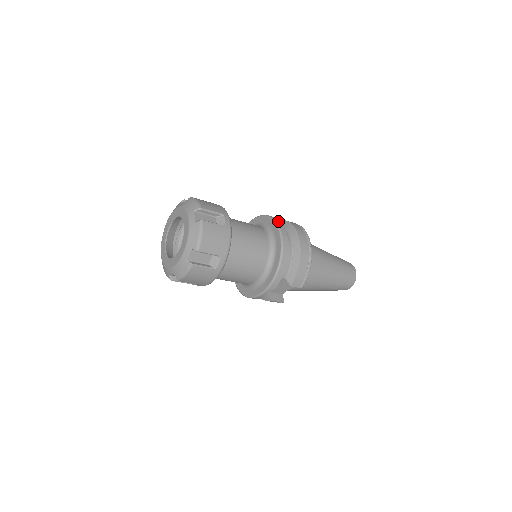
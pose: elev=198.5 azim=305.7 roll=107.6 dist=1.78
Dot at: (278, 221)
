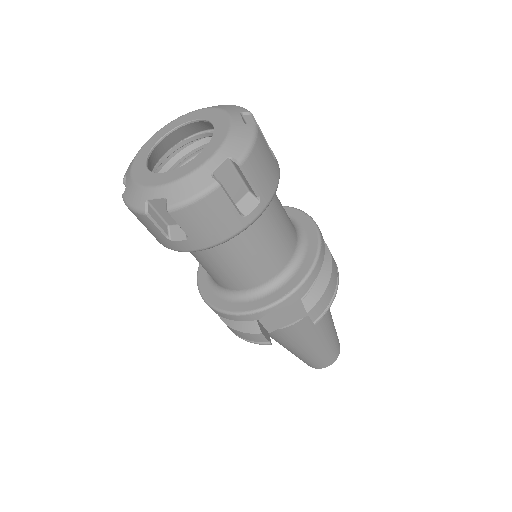
Dot at: occluded
